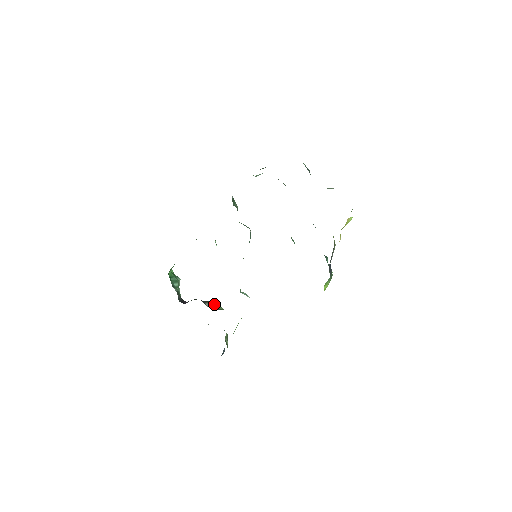
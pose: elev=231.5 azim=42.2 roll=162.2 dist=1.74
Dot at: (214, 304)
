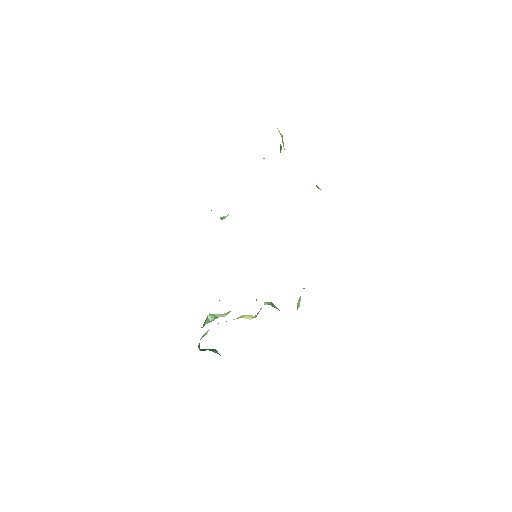
Dot at: occluded
